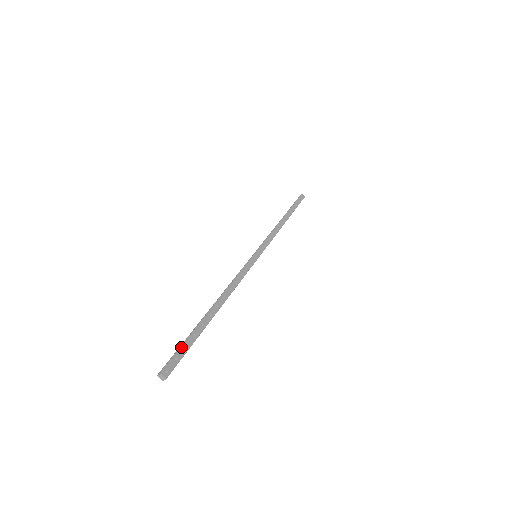
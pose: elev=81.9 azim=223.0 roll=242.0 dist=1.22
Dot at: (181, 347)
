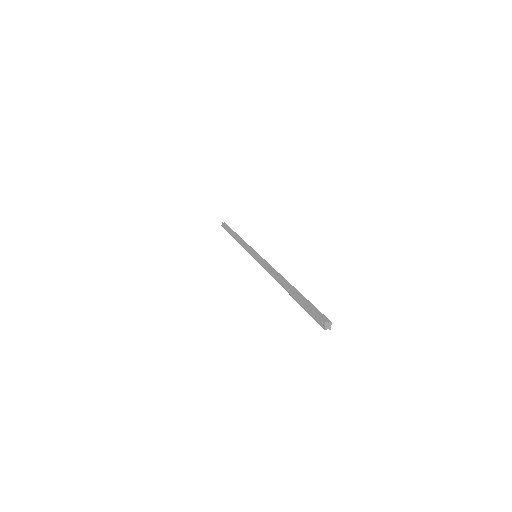
Dot at: occluded
